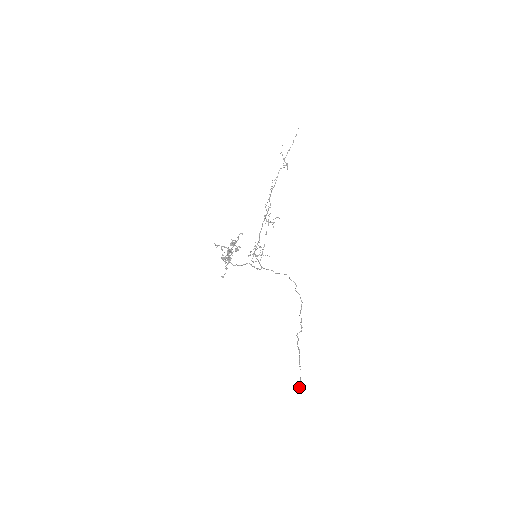
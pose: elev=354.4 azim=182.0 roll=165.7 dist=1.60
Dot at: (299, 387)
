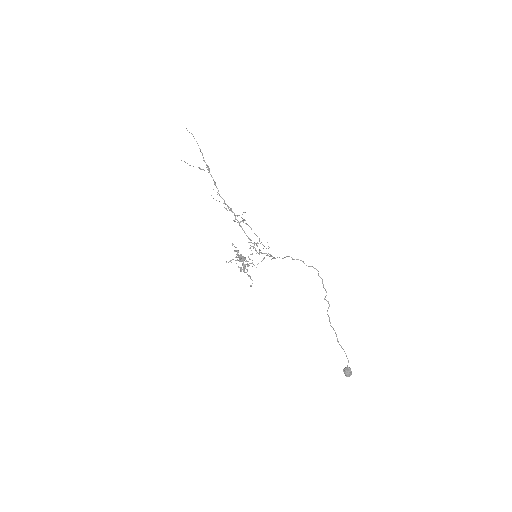
Dot at: (345, 372)
